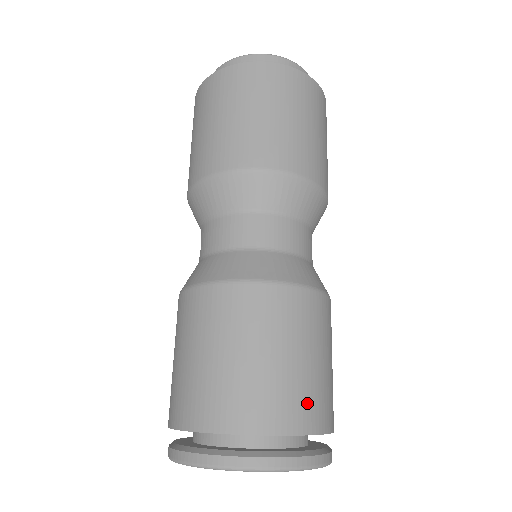
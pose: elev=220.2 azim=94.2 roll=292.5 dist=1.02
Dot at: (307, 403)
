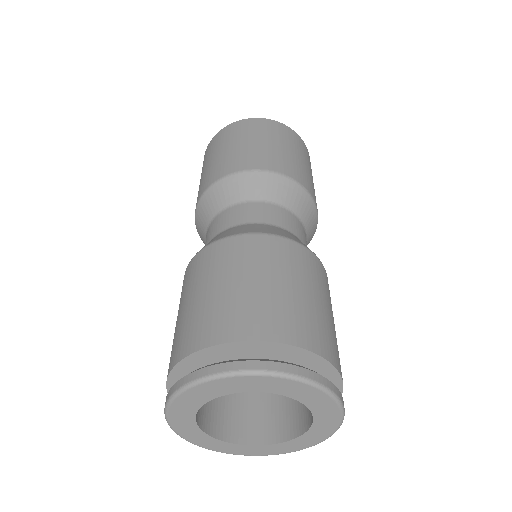
Dot at: (305, 324)
